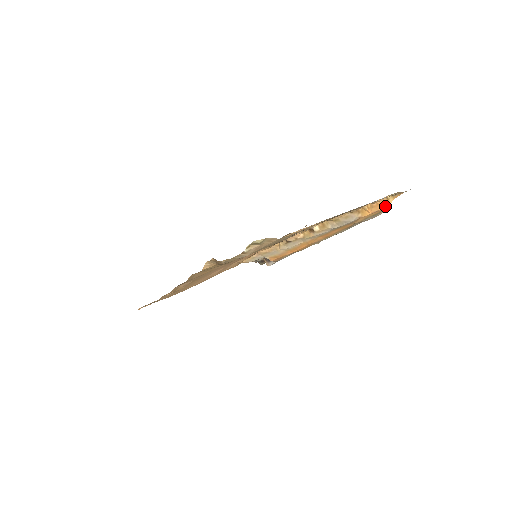
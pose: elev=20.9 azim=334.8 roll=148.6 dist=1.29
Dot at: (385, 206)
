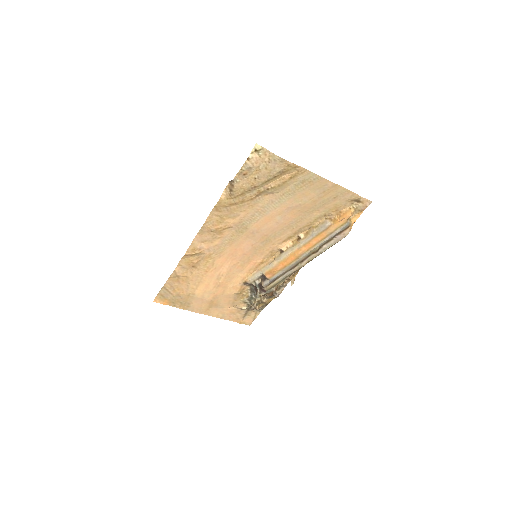
Dot at: (348, 214)
